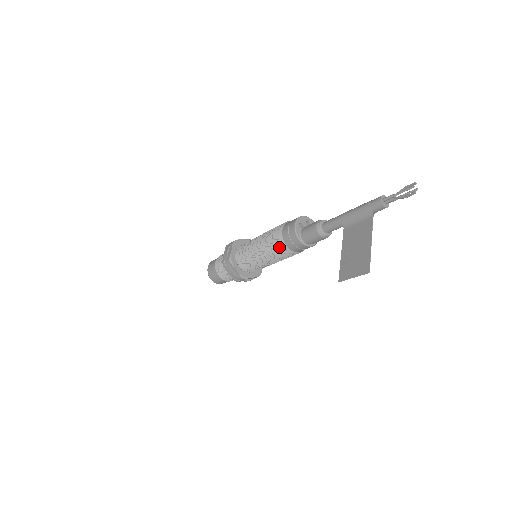
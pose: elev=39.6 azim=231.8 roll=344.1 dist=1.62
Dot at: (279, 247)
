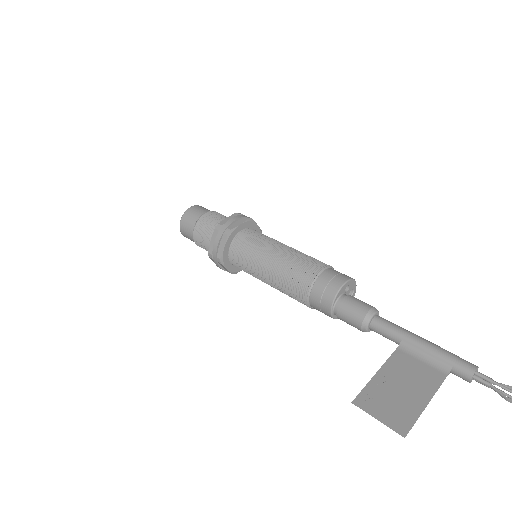
Dot at: (301, 282)
